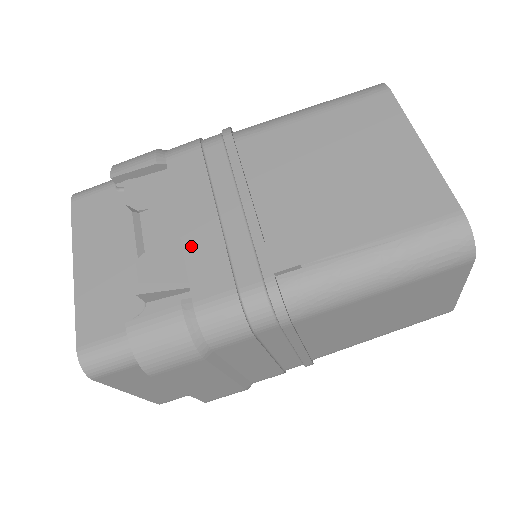
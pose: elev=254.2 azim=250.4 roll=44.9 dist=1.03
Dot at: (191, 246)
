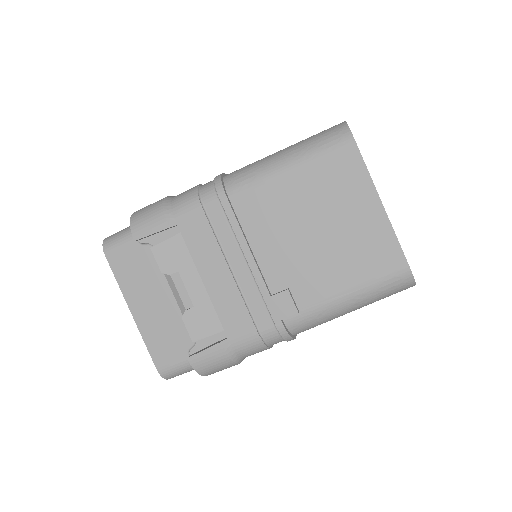
Dot at: (217, 299)
